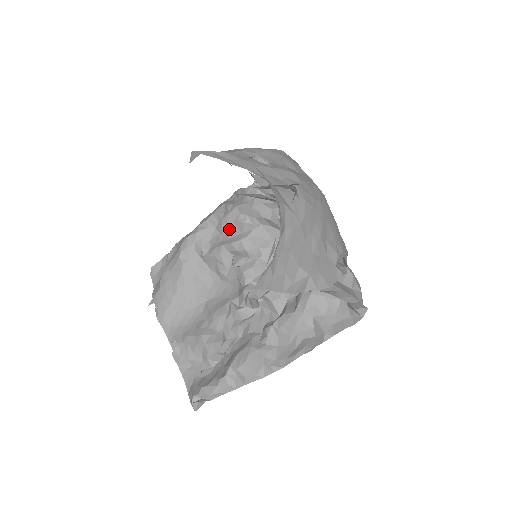
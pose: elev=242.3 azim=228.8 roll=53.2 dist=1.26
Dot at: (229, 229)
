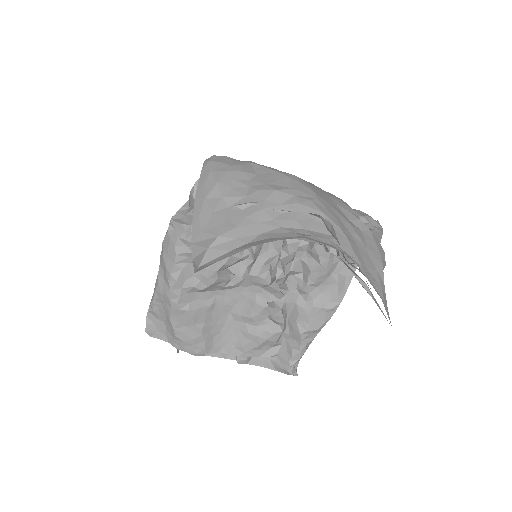
Dot at: occluded
